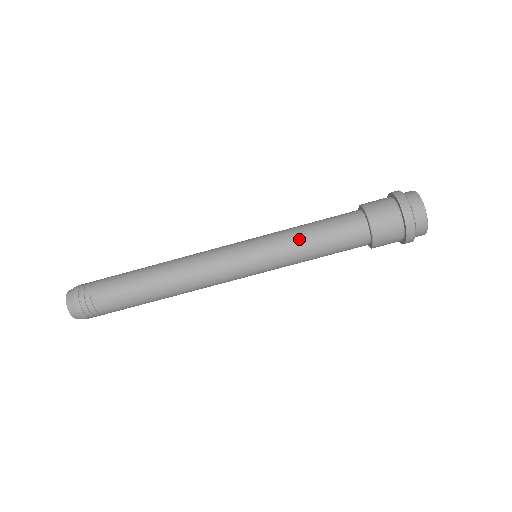
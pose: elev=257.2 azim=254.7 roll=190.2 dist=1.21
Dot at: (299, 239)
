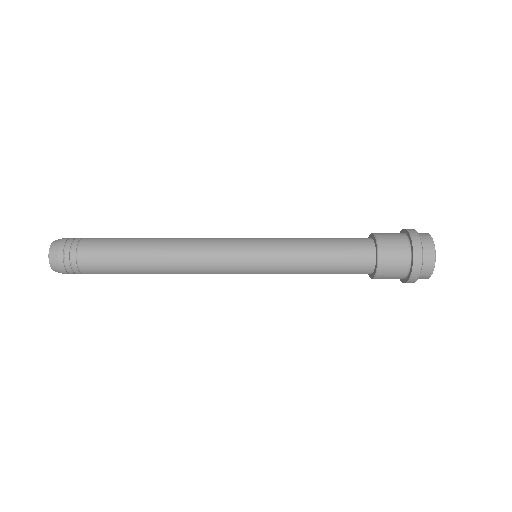
Dot at: (304, 242)
